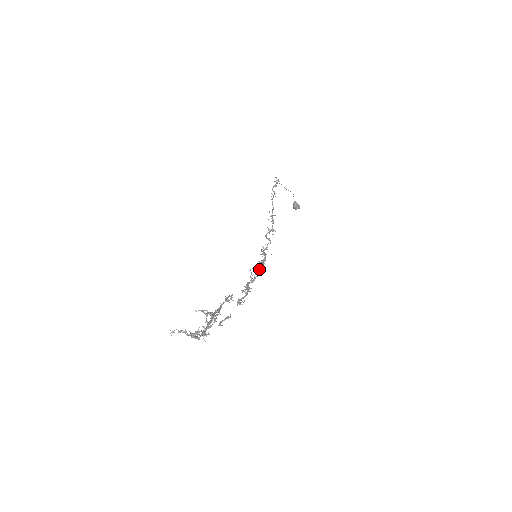
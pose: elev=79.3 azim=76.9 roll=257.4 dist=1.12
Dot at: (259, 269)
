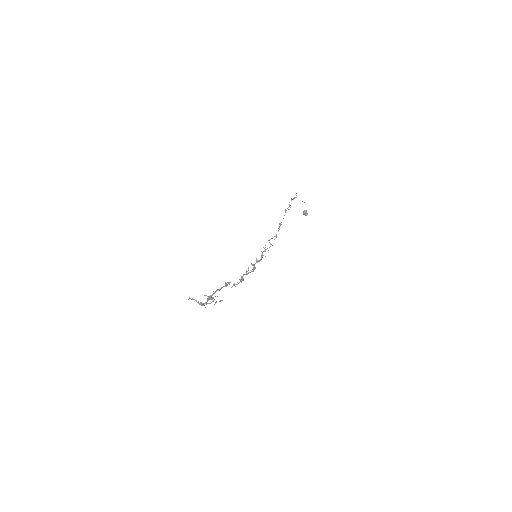
Dot at: (253, 268)
